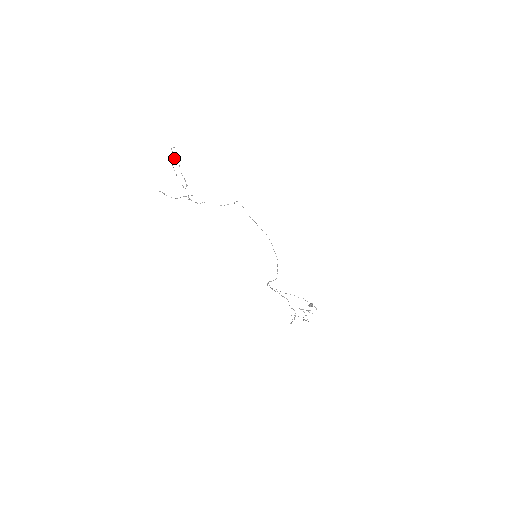
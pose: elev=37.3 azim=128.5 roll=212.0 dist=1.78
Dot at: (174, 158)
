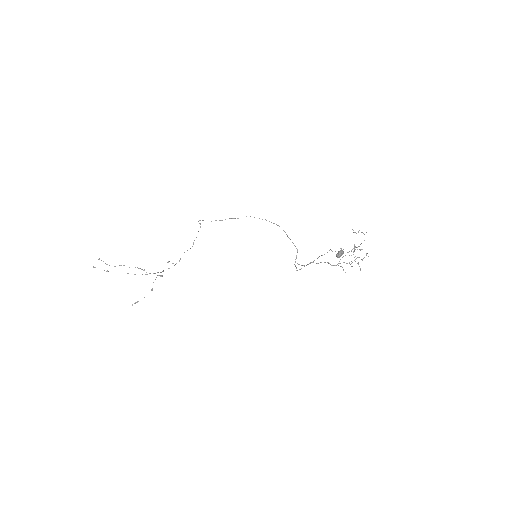
Dot at: occluded
